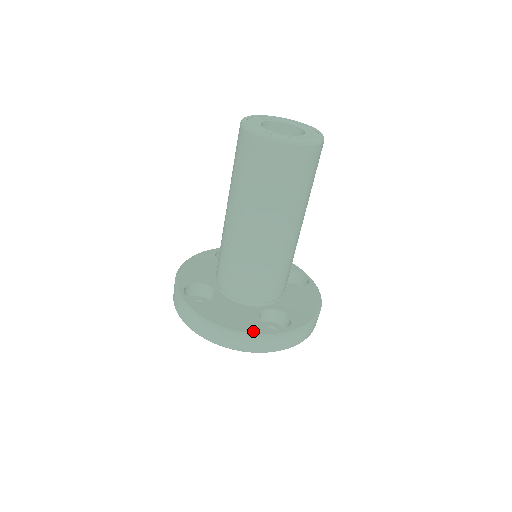
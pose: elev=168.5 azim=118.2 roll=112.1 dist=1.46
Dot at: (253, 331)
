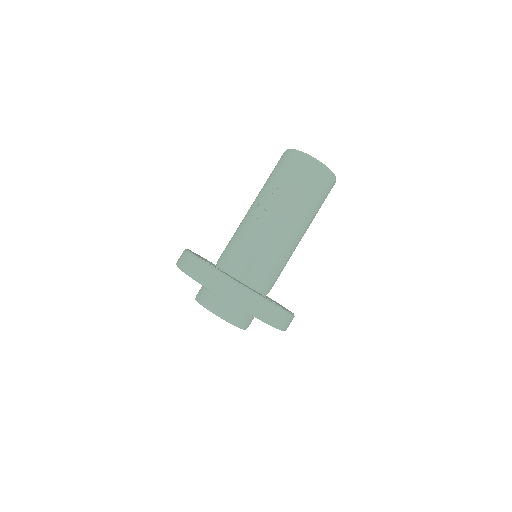
Dot at: (264, 297)
